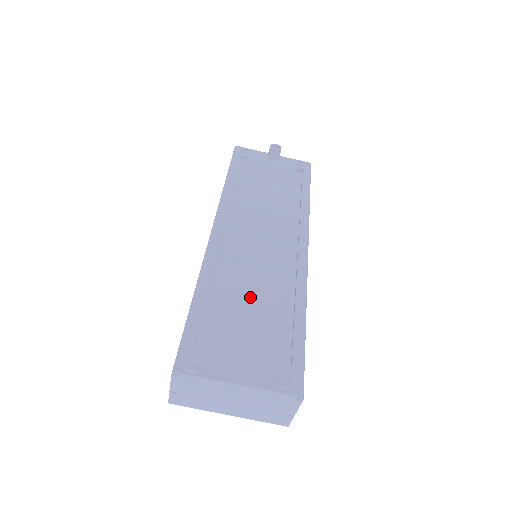
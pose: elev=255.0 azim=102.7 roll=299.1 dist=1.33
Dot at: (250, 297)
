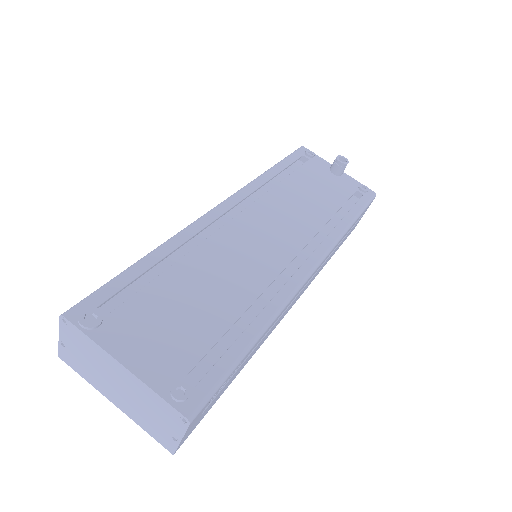
Dot at: (209, 284)
